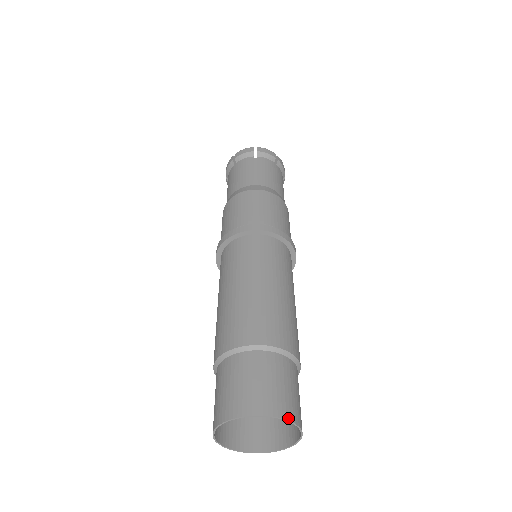
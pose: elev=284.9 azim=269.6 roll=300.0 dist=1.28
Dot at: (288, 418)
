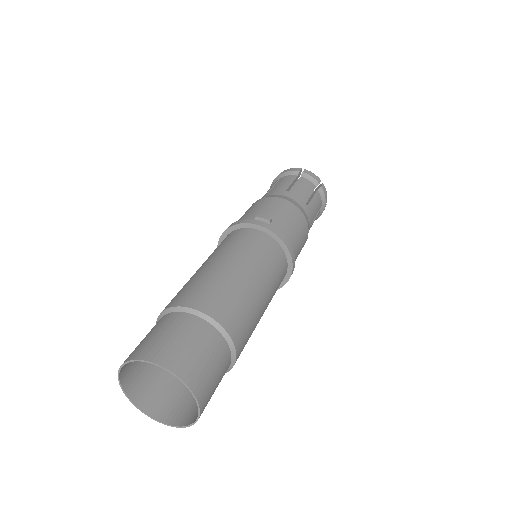
Dot at: (186, 381)
